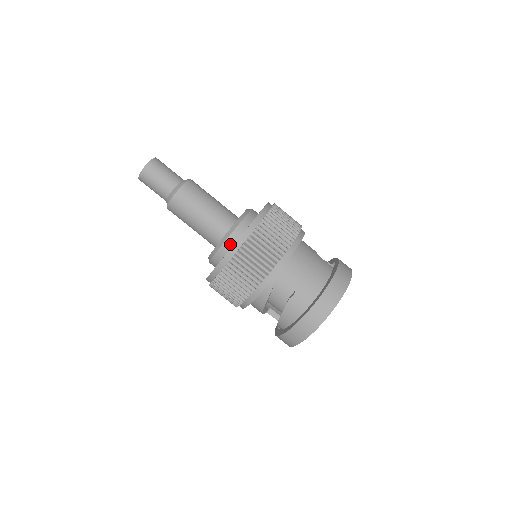
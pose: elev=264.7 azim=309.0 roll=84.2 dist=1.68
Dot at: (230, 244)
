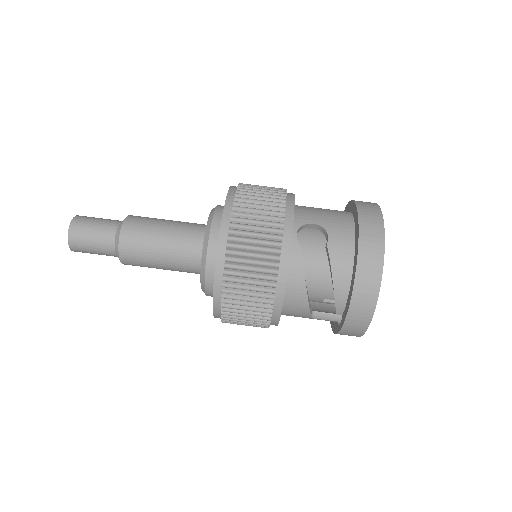
Dot at: (218, 230)
